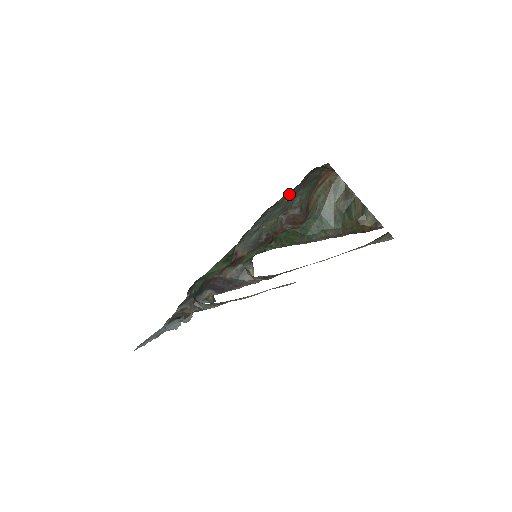
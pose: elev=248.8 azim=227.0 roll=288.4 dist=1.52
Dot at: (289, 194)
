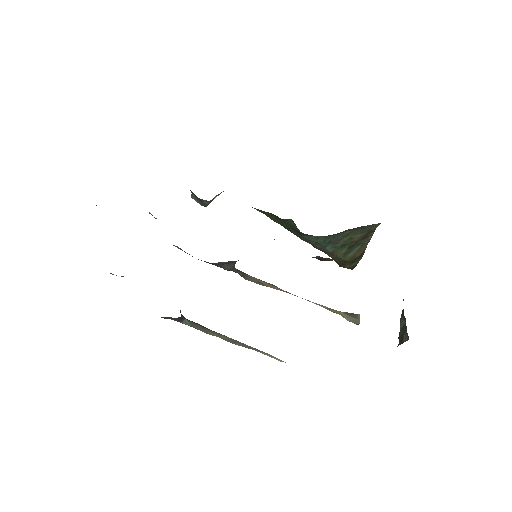
Dot at: occluded
